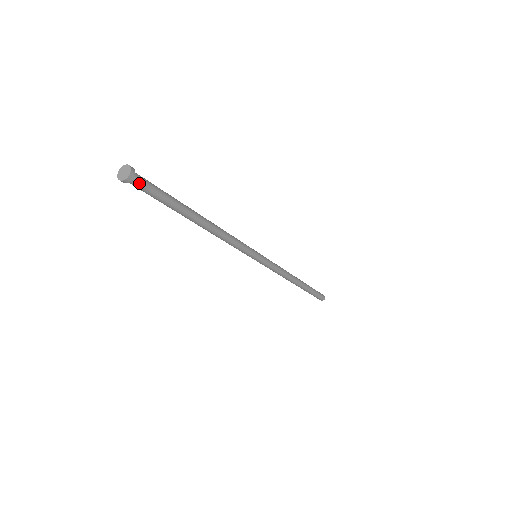
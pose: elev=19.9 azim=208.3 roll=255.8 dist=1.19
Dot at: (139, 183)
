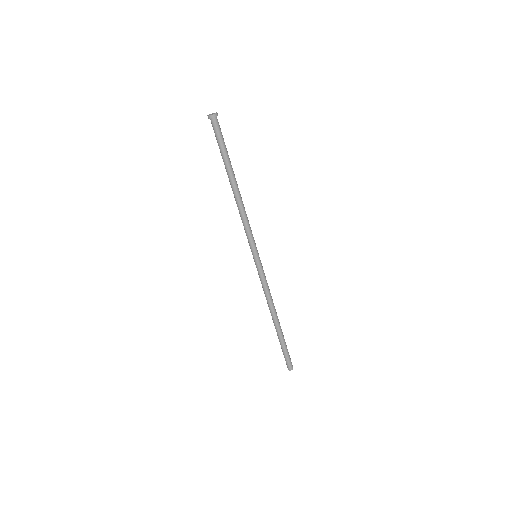
Dot at: occluded
